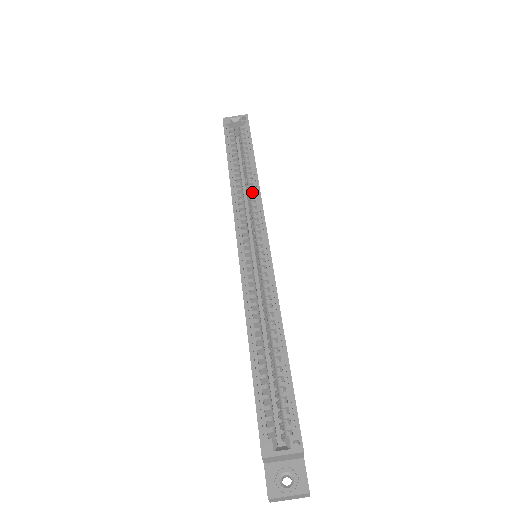
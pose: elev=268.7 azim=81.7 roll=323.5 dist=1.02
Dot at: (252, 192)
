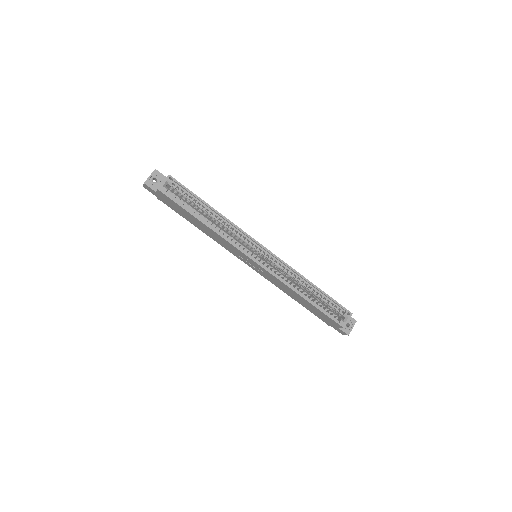
Dot at: (229, 227)
